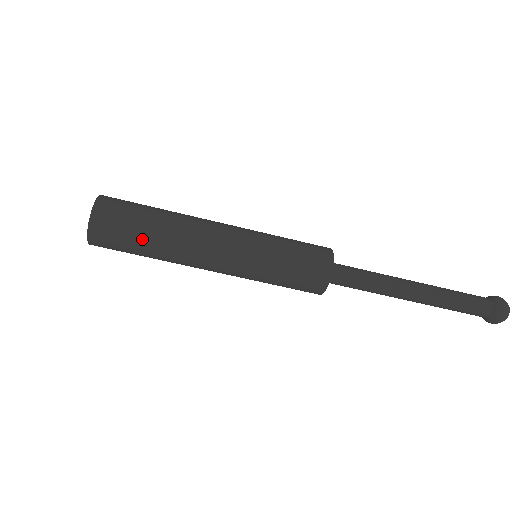
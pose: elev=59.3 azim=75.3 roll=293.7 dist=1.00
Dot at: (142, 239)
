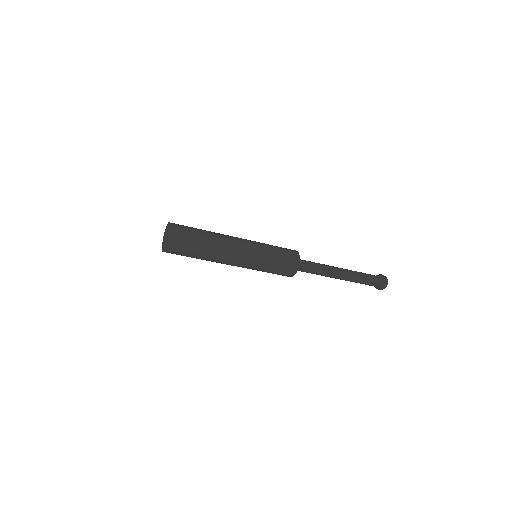
Dot at: (195, 256)
